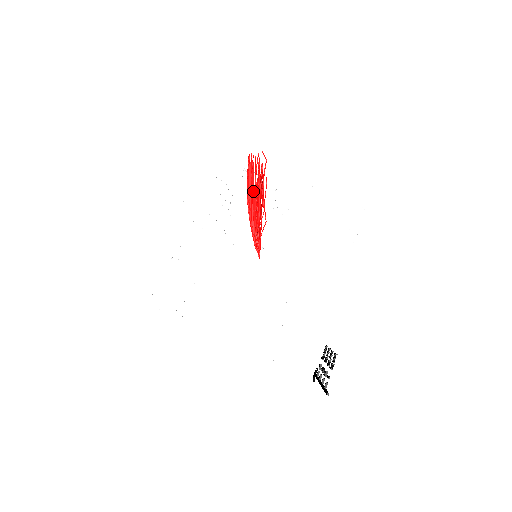
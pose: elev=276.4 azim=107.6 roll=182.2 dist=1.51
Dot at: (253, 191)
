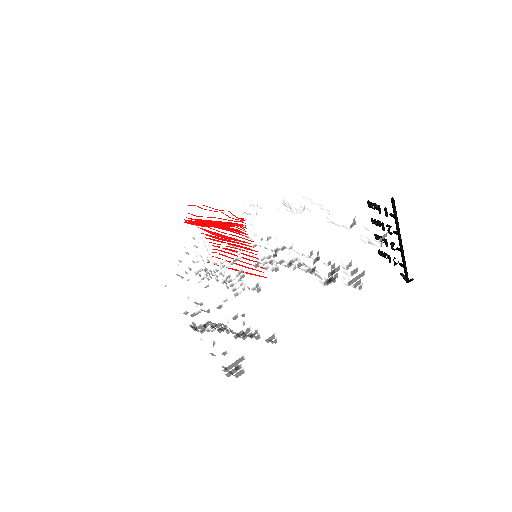
Dot at: (205, 221)
